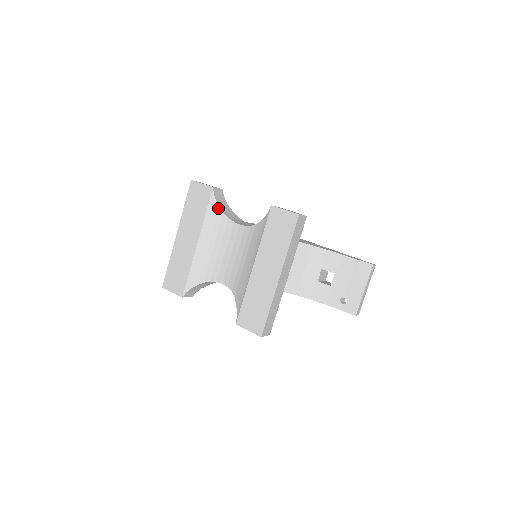
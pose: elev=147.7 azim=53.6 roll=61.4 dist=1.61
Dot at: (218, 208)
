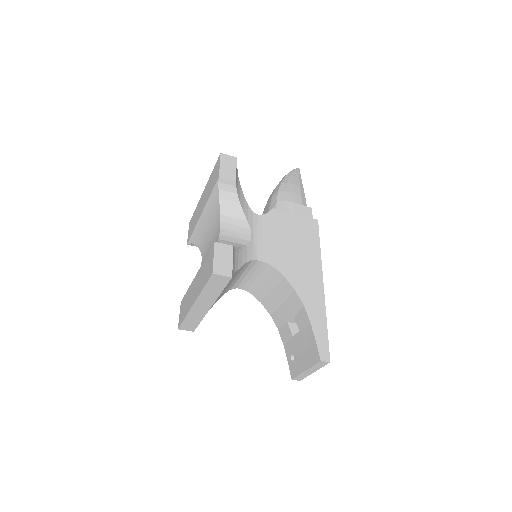
Dot at: (218, 198)
